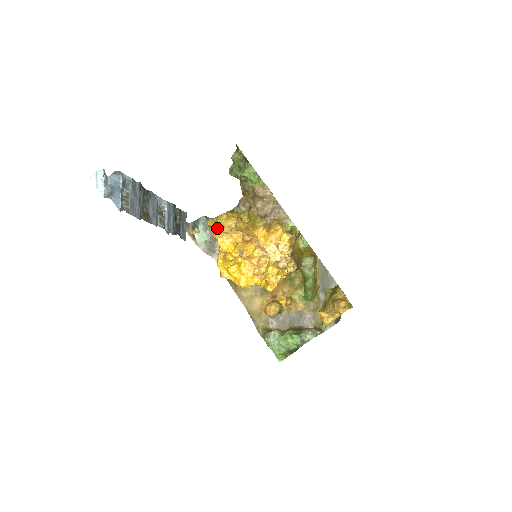
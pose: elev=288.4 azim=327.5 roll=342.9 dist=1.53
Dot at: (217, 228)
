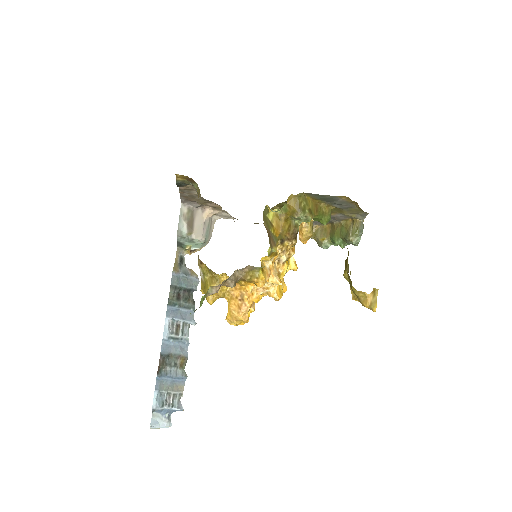
Dot at: occluded
